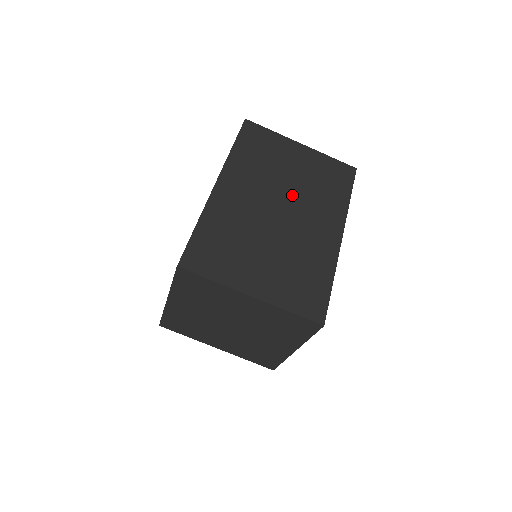
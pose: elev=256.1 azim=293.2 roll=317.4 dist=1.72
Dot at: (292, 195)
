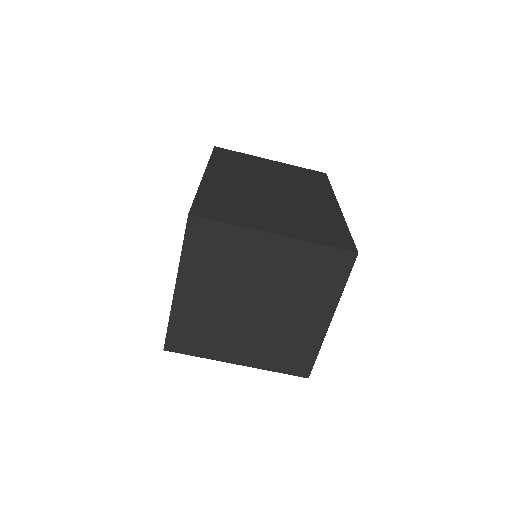
Dot at: (279, 183)
